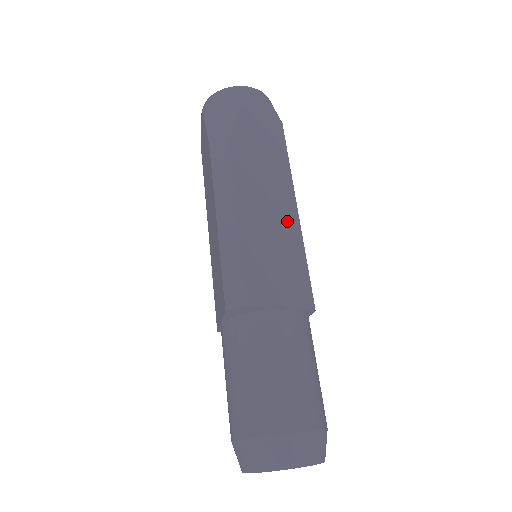
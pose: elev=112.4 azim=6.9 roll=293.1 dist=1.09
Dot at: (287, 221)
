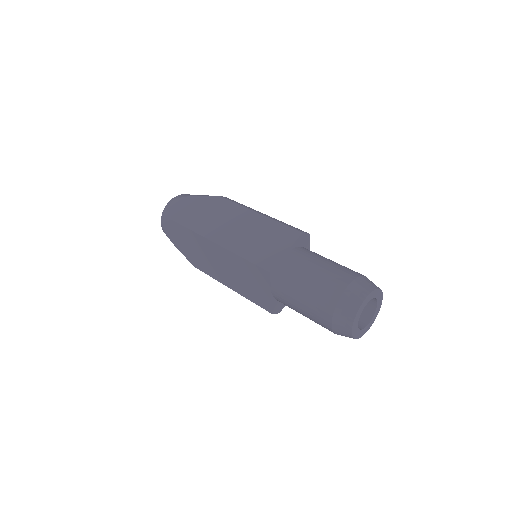
Dot at: occluded
